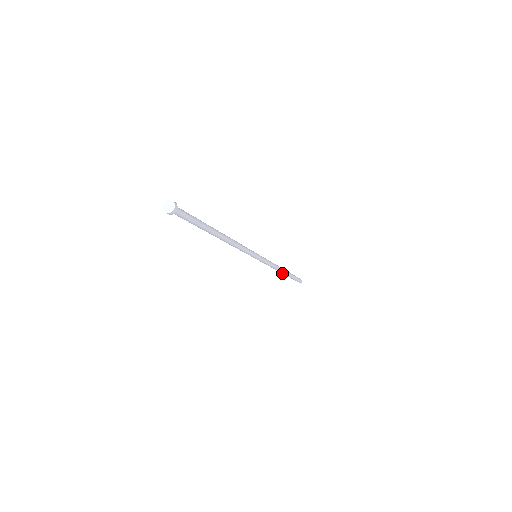
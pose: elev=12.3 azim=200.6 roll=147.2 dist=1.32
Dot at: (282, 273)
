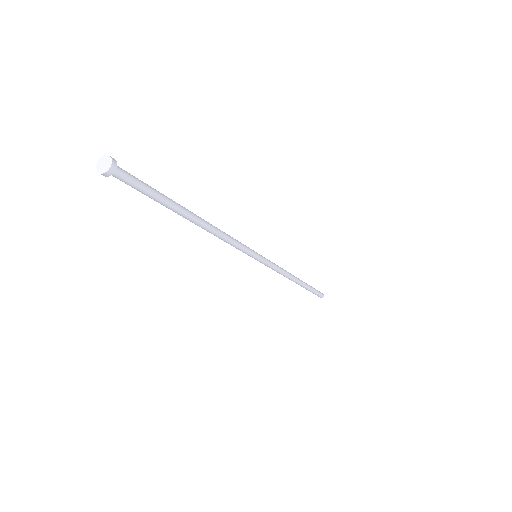
Dot at: occluded
